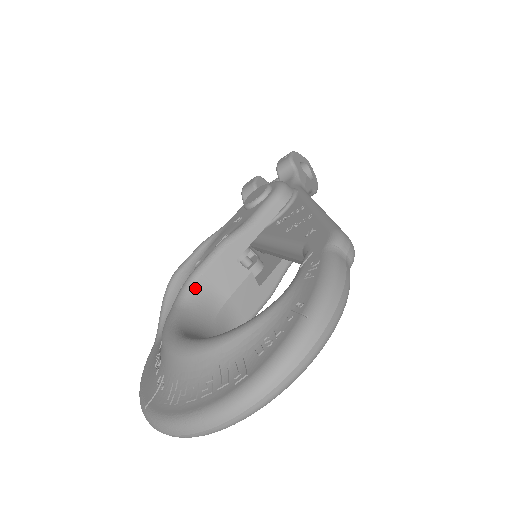
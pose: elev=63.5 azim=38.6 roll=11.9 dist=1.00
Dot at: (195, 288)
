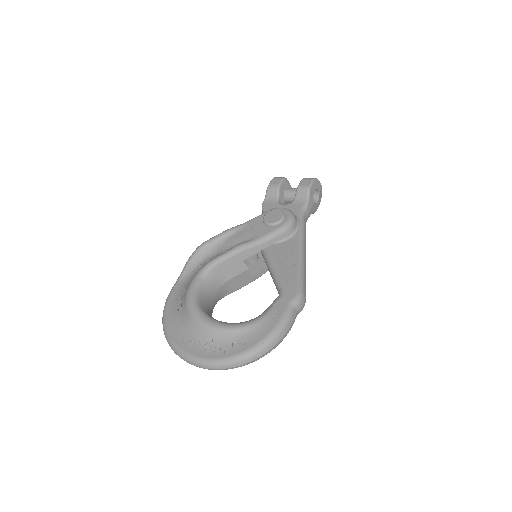
Dot at: (213, 270)
